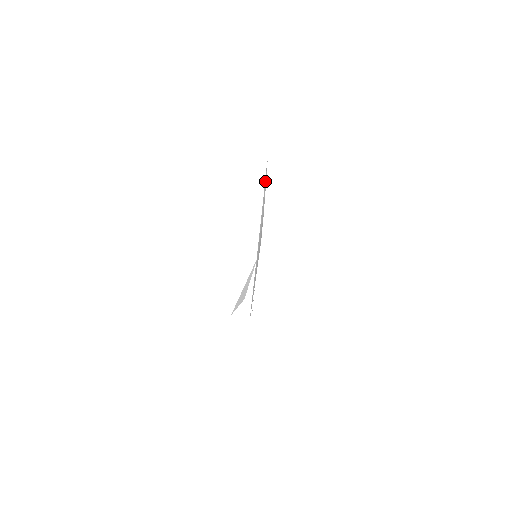
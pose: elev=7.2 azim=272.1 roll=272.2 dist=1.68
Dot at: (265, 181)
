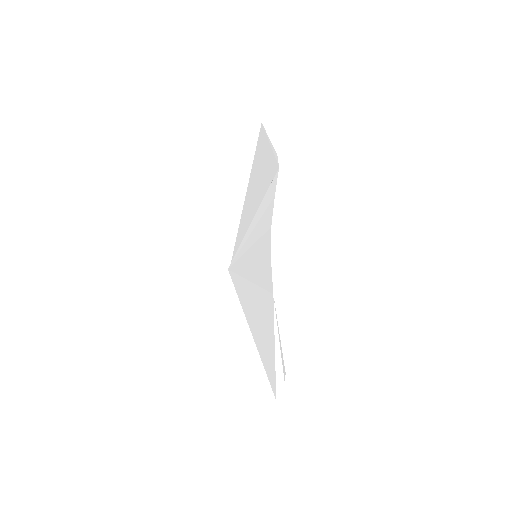
Dot at: (272, 183)
